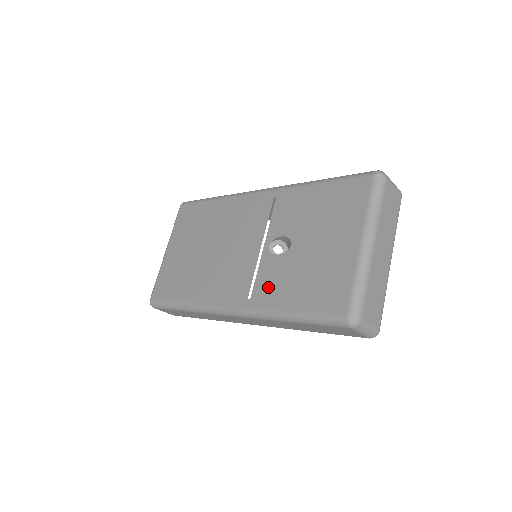
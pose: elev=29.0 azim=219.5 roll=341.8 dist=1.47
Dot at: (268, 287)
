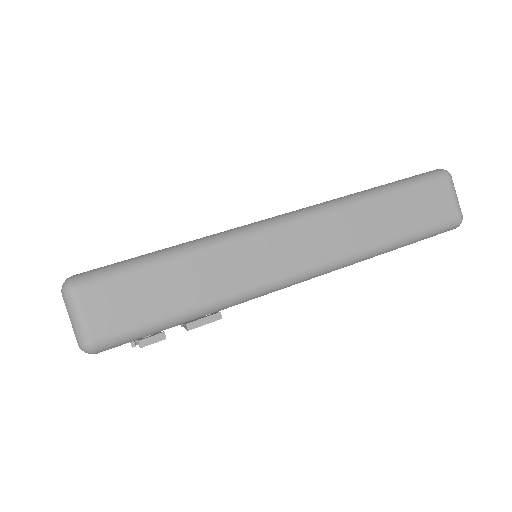
Dot at: occluded
